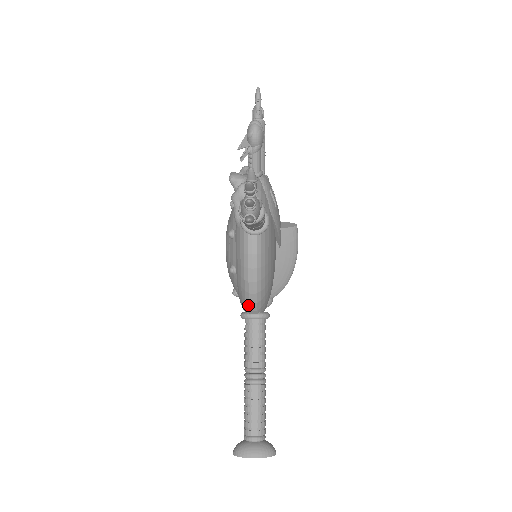
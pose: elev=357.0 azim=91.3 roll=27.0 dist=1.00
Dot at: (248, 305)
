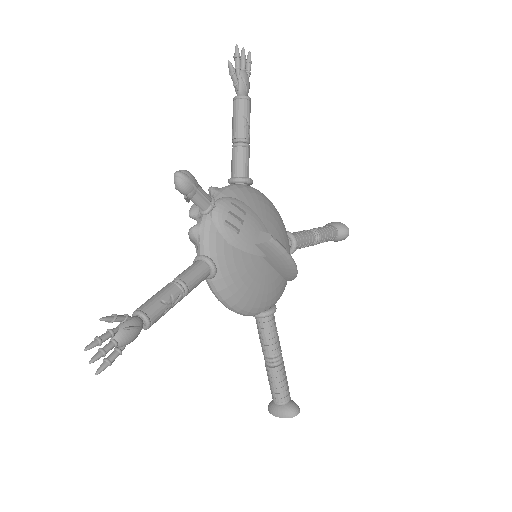
Dot at: occluded
